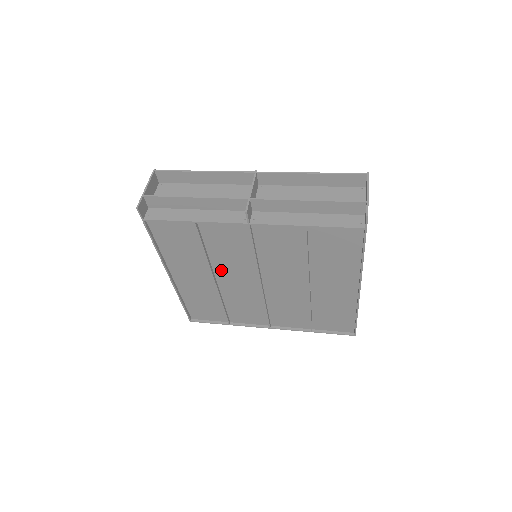
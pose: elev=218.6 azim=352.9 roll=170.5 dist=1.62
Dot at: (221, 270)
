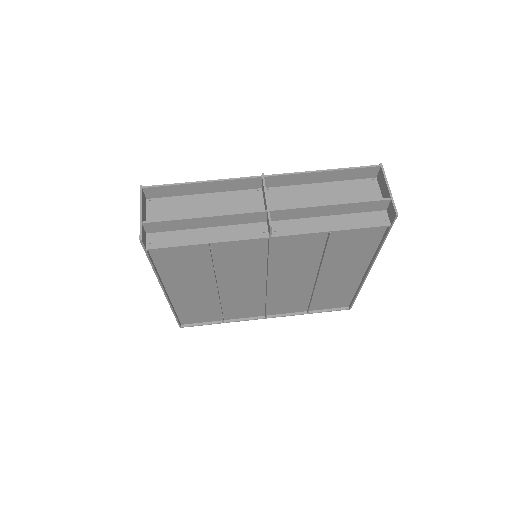
Dot at: (226, 280)
